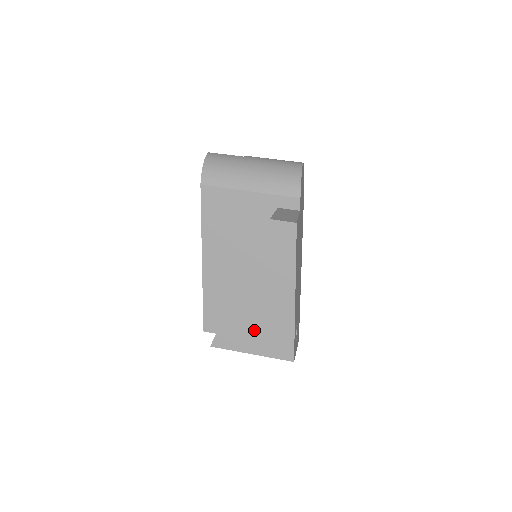
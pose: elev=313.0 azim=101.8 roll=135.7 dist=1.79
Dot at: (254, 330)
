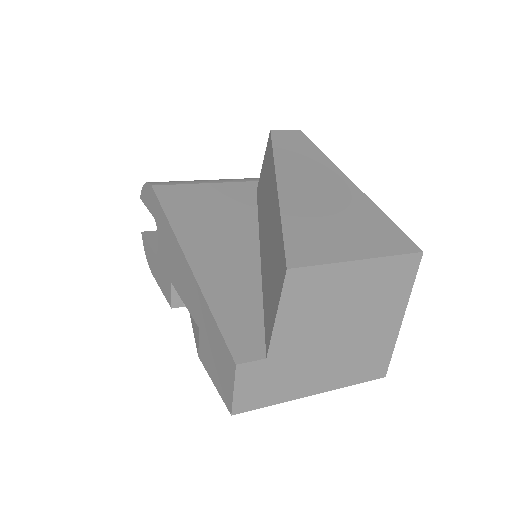
Dot at: (336, 227)
